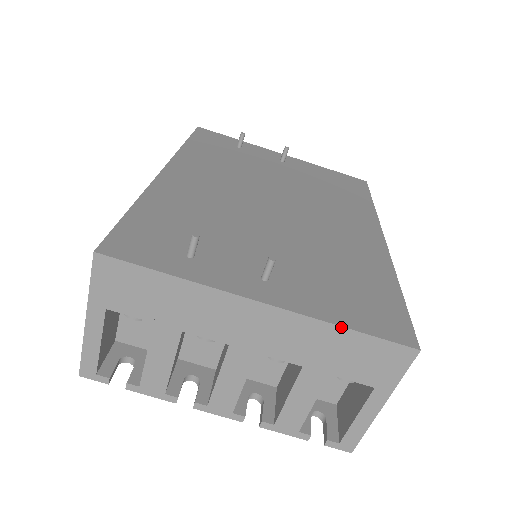
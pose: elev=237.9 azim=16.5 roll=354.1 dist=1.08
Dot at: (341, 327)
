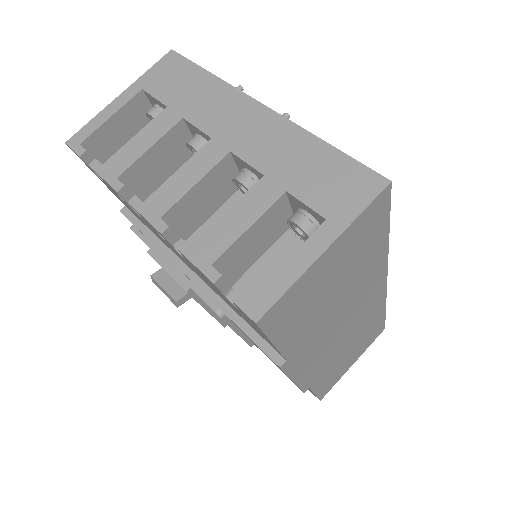
Dot at: (321, 140)
